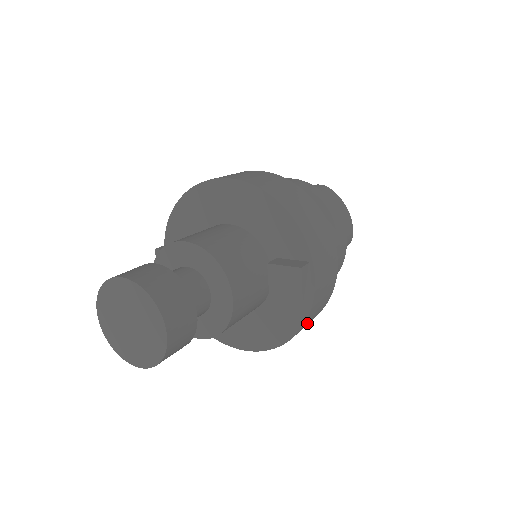
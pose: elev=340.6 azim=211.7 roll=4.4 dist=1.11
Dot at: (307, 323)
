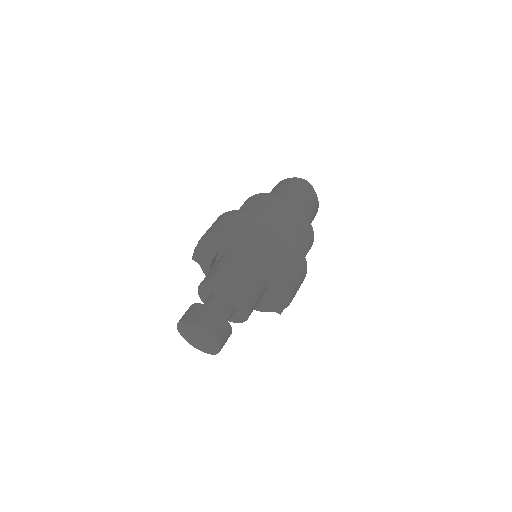
Dot at: occluded
